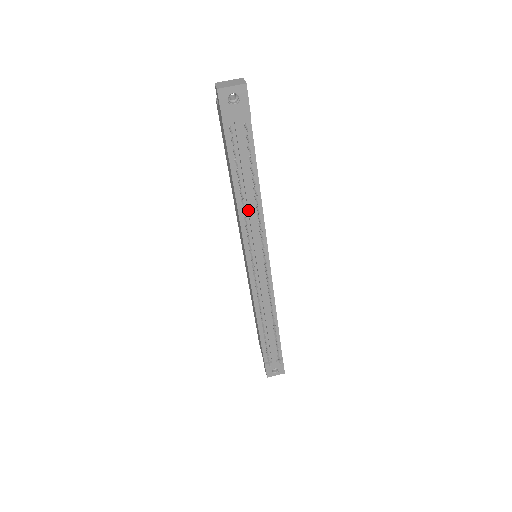
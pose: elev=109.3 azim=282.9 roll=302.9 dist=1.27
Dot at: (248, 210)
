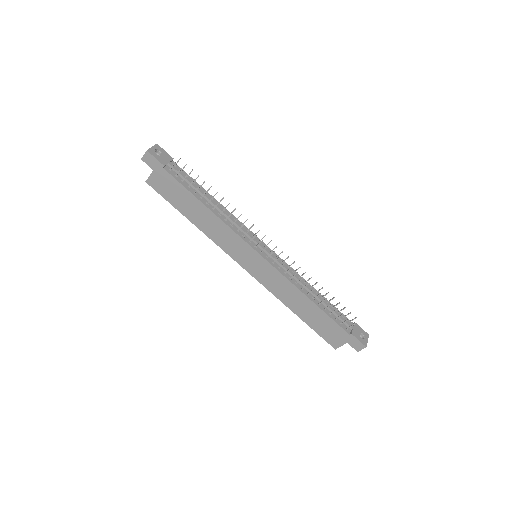
Dot at: (222, 212)
